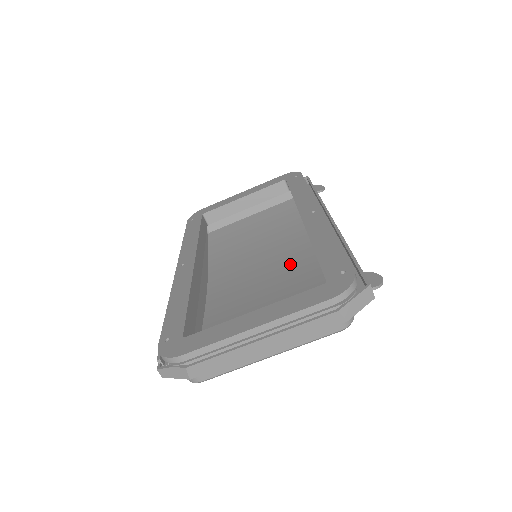
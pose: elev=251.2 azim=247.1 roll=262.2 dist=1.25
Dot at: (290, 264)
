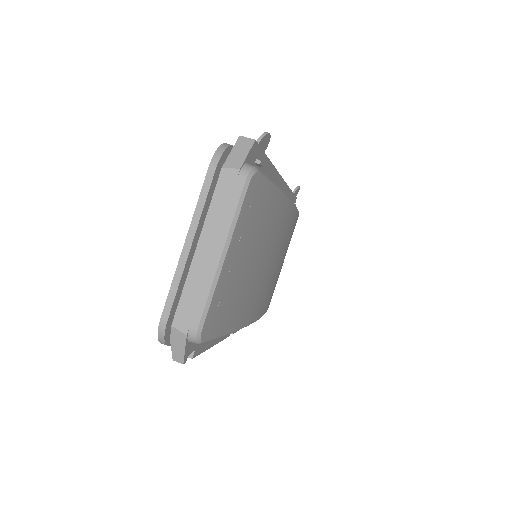
Dot at: occluded
